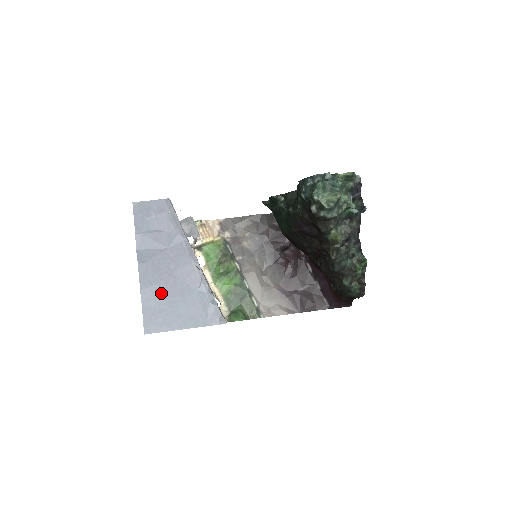
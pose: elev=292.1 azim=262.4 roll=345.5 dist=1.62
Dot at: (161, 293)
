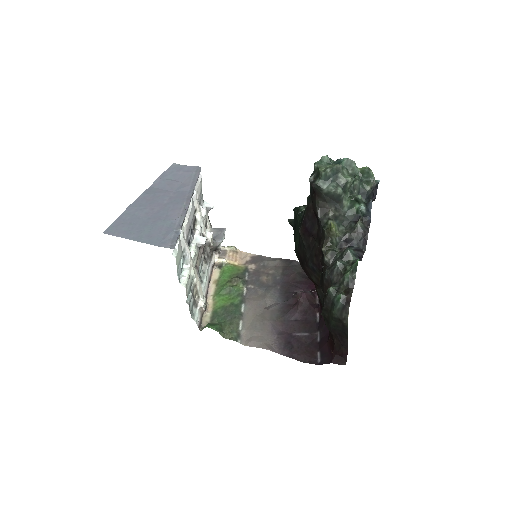
Dot at: (142, 213)
